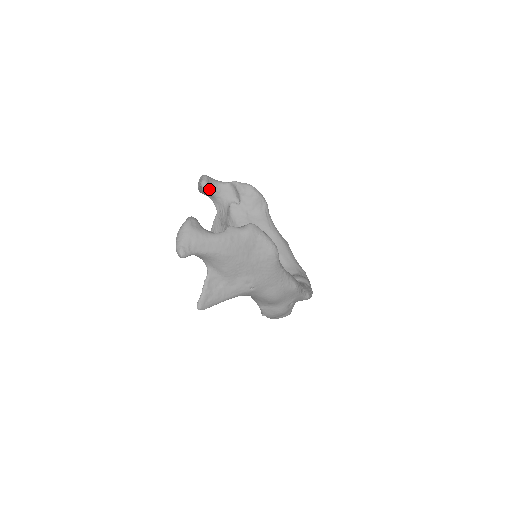
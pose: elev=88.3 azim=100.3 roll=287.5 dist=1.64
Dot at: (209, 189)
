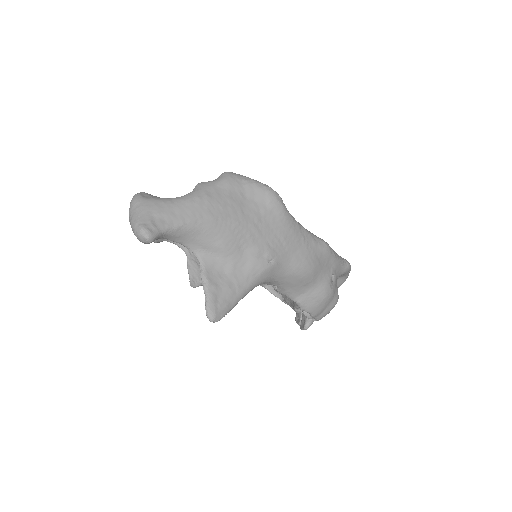
Dot at: occluded
